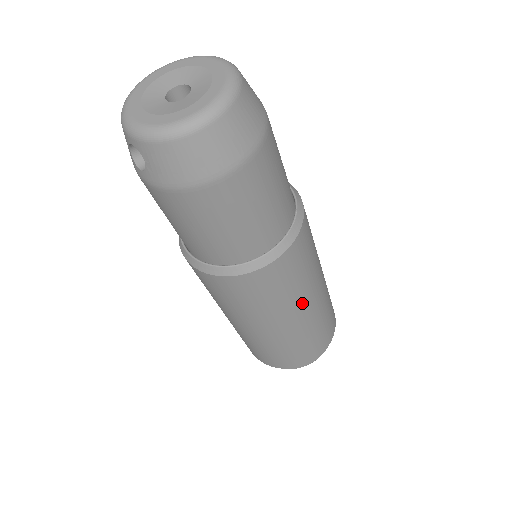
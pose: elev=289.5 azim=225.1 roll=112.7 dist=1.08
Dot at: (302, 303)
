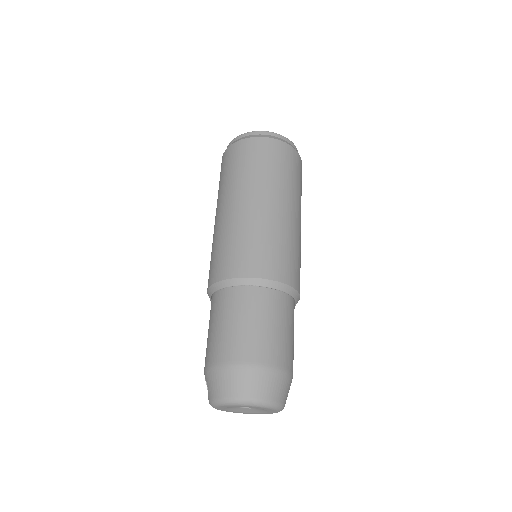
Dot at: occluded
